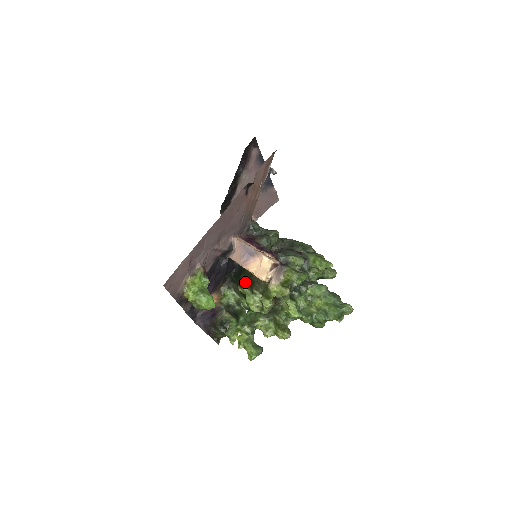
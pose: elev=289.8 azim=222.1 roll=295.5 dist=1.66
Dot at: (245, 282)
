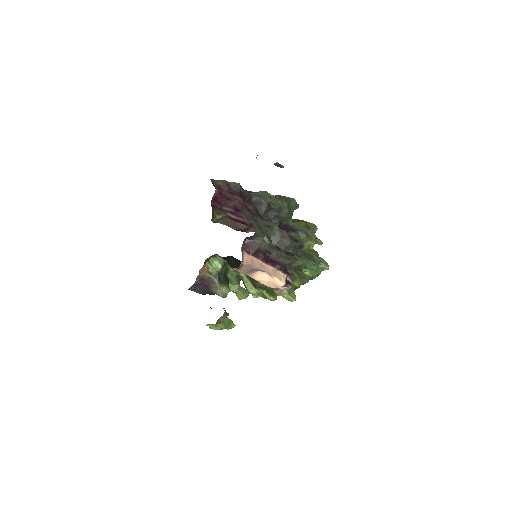
Dot at: occluded
